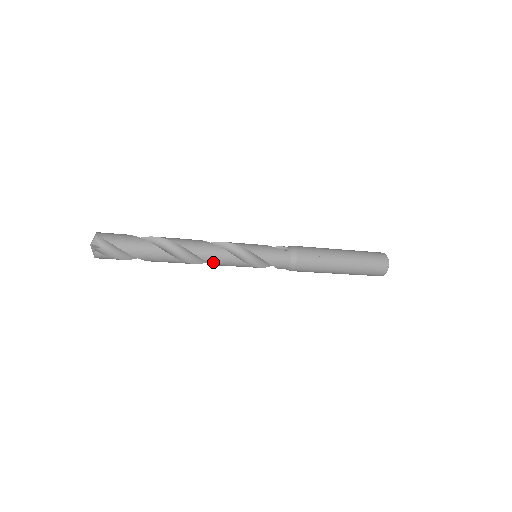
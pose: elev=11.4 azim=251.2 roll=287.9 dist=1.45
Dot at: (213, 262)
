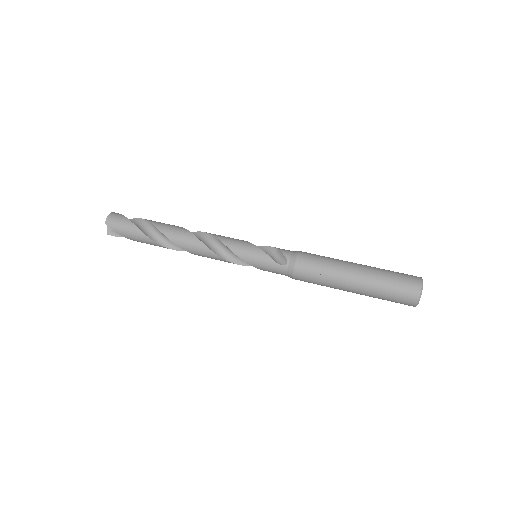
Dot at: occluded
